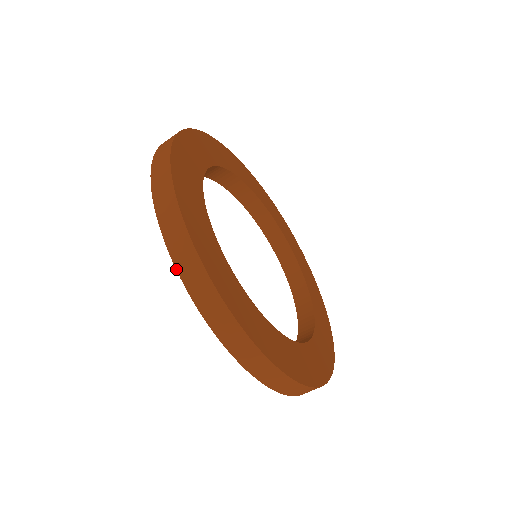
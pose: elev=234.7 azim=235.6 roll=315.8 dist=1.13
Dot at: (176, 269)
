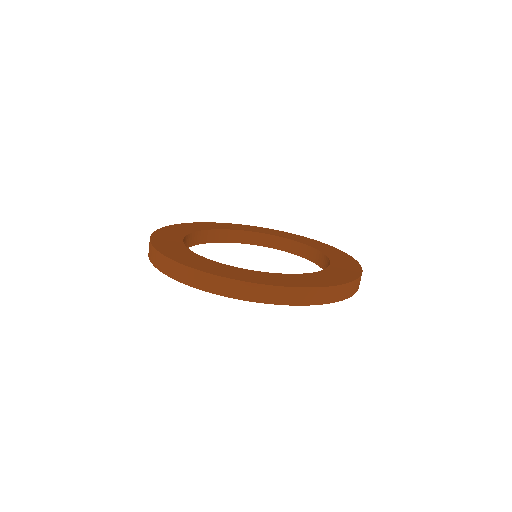
Dot at: (151, 262)
